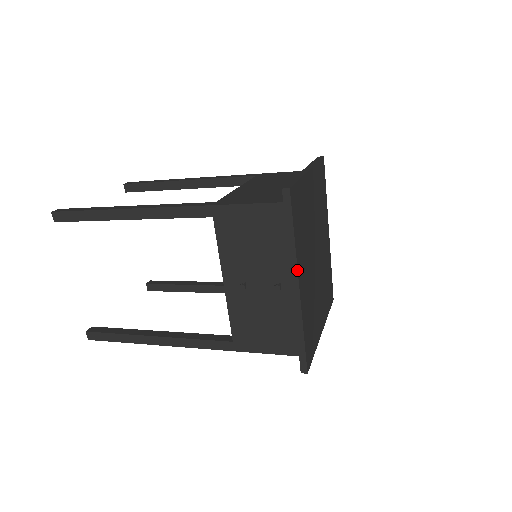
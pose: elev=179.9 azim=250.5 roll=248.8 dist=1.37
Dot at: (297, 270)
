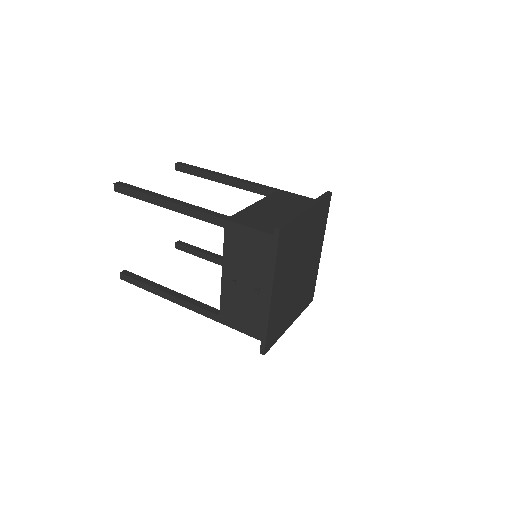
Dot at: (272, 285)
